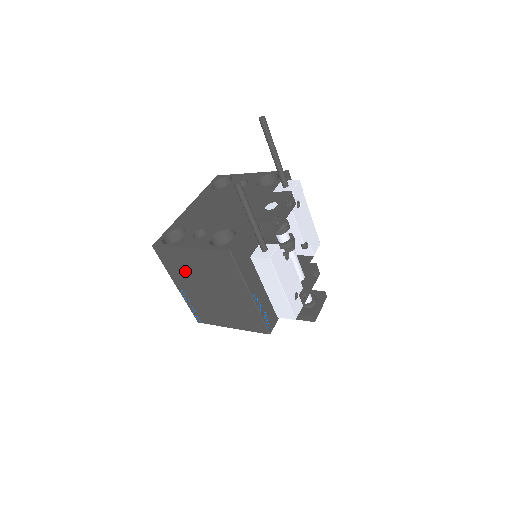
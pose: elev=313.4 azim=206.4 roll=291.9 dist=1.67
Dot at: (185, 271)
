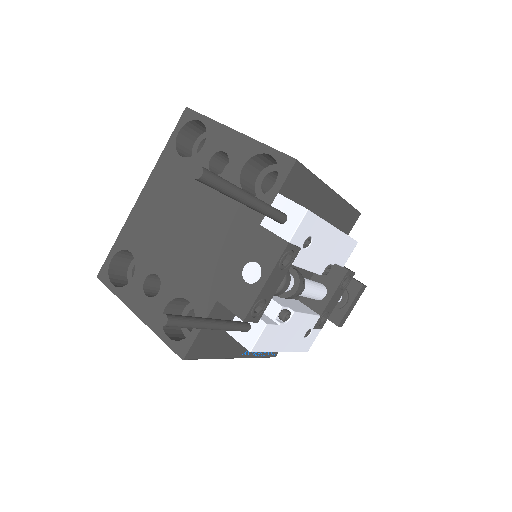
Dot at: occluded
